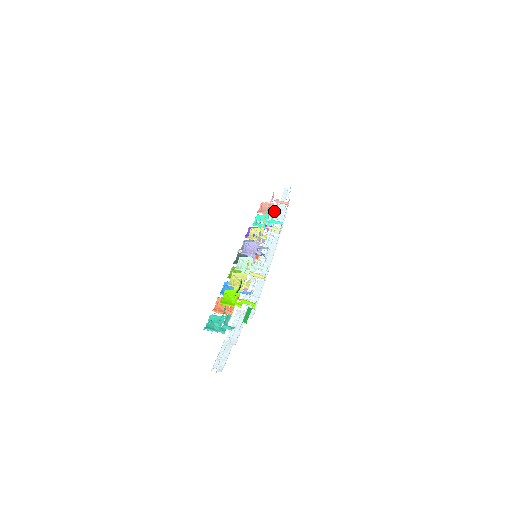
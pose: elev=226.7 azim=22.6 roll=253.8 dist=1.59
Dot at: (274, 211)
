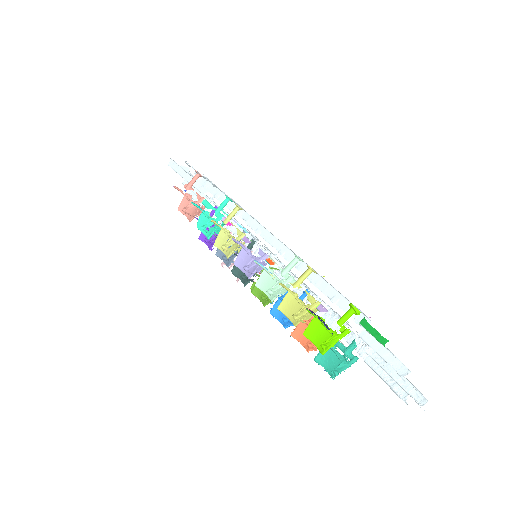
Dot at: (202, 200)
